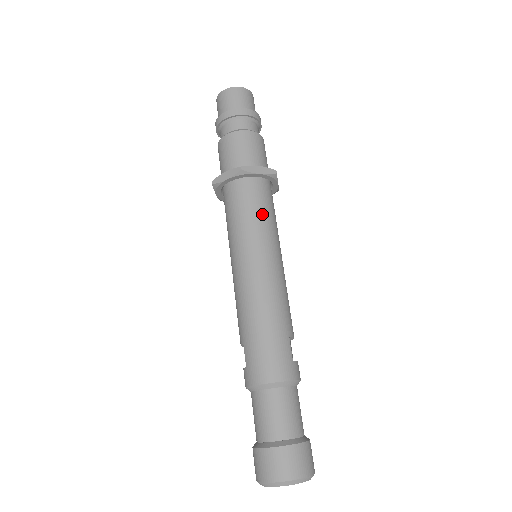
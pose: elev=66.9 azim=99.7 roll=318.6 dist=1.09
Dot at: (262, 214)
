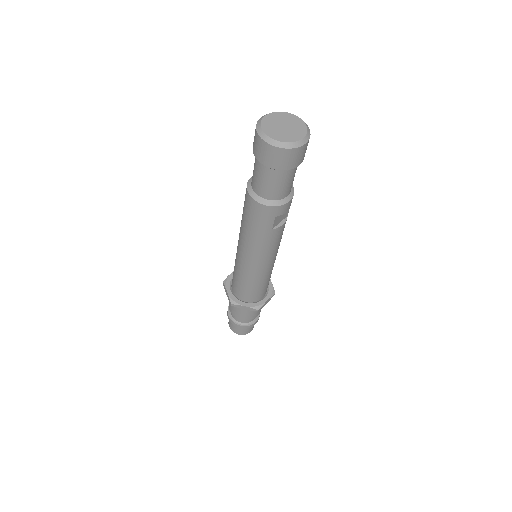
Dot at: occluded
